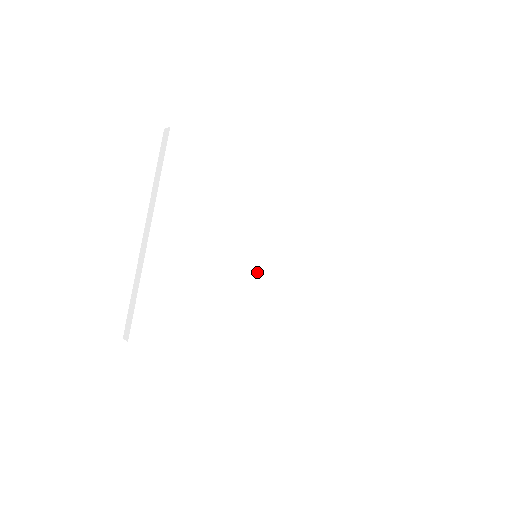
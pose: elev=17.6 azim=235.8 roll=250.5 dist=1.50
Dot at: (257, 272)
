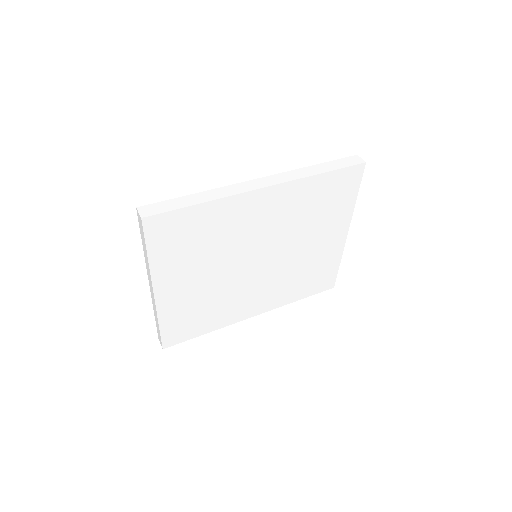
Dot at: (258, 271)
